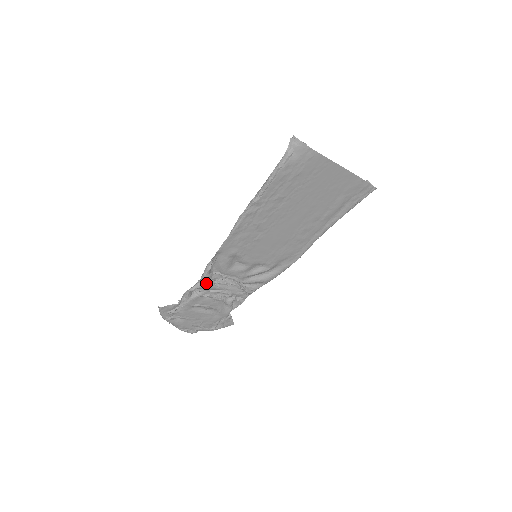
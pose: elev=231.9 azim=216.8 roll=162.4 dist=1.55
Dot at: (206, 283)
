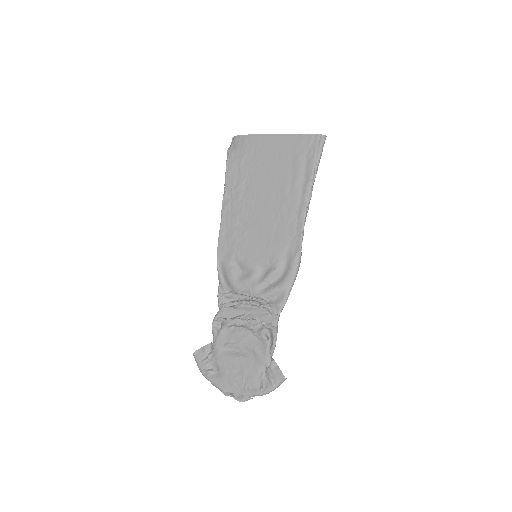
Dot at: (223, 305)
